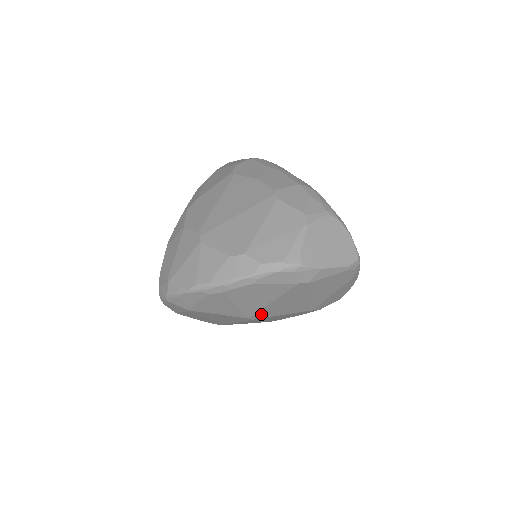
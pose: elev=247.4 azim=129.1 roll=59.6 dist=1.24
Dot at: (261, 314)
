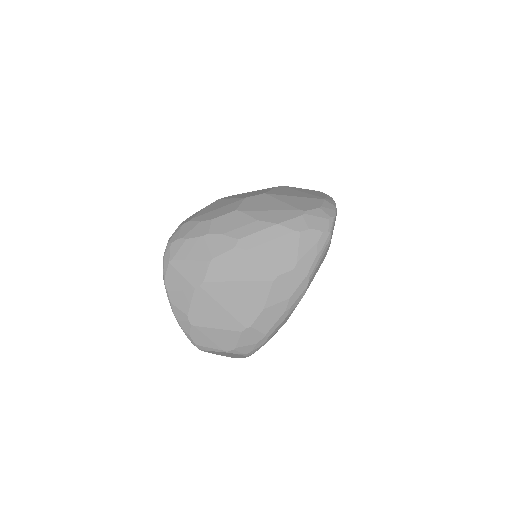
Dot at: occluded
